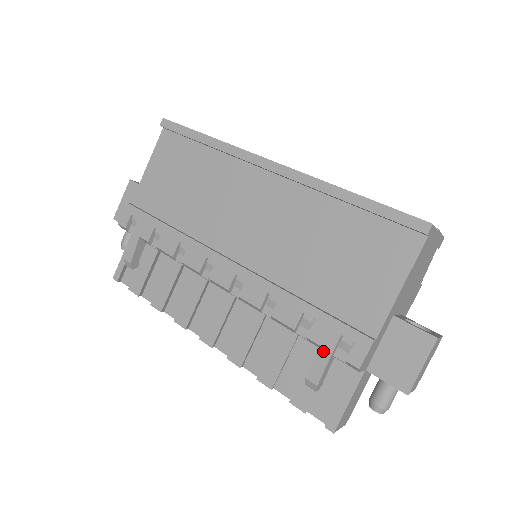
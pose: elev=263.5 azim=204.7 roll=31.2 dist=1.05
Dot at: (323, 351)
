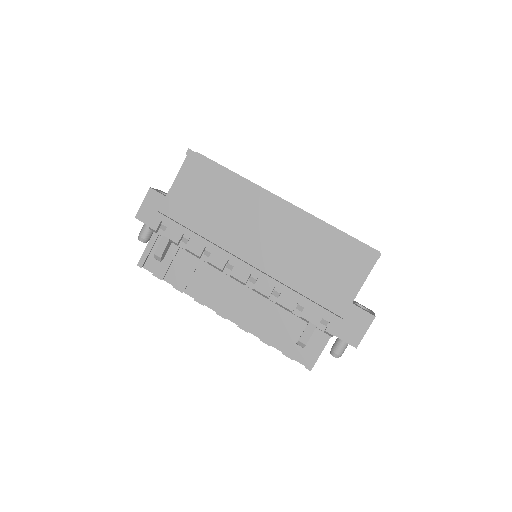
Dot at: (311, 325)
